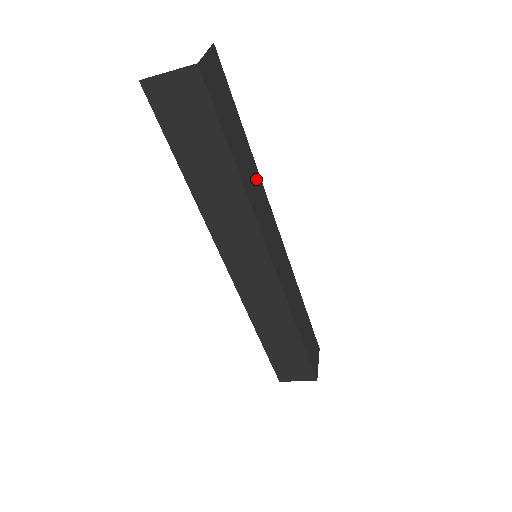
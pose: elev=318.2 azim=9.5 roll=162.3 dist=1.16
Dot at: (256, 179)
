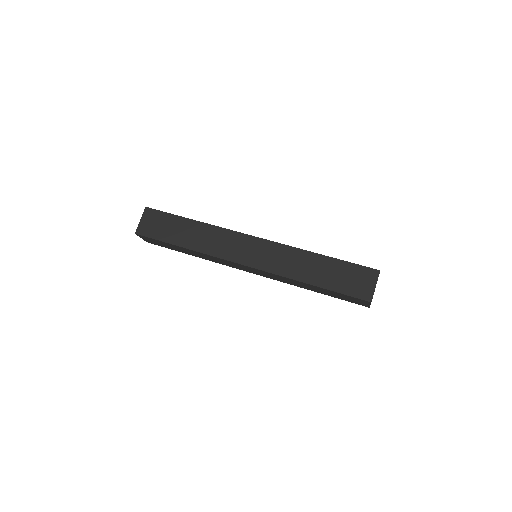
Dot at: occluded
